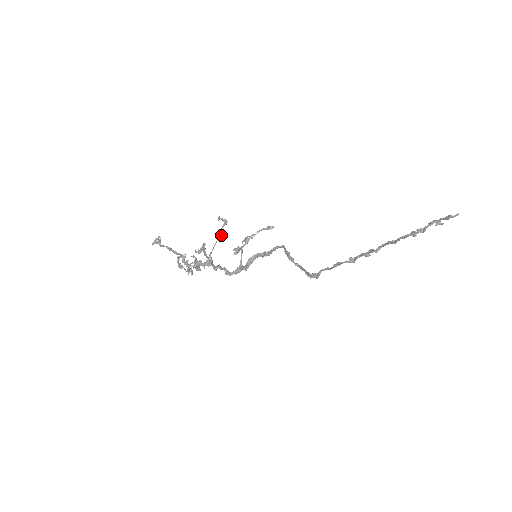
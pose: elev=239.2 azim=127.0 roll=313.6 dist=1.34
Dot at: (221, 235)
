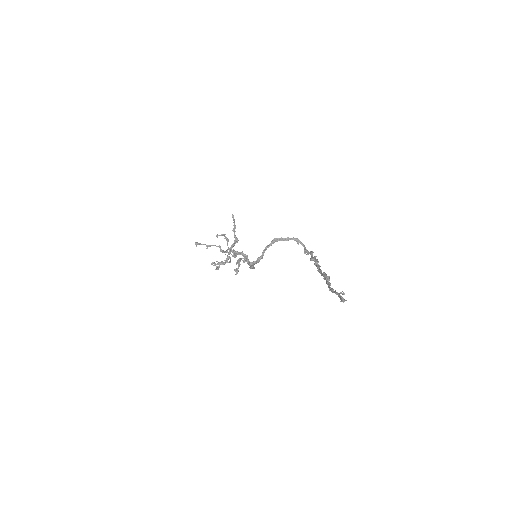
Dot at: (227, 242)
